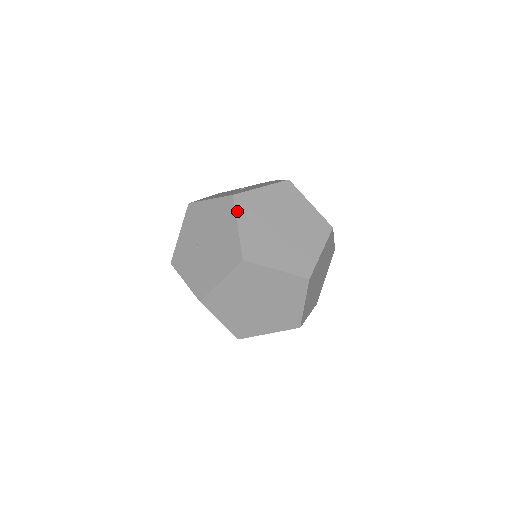
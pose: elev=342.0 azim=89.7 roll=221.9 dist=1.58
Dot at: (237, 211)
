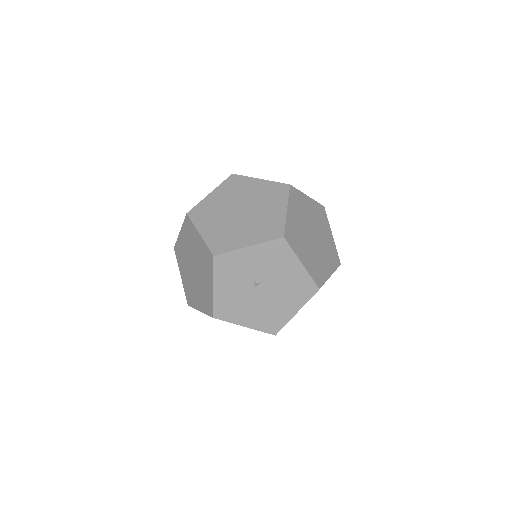
Dot at: occluded
